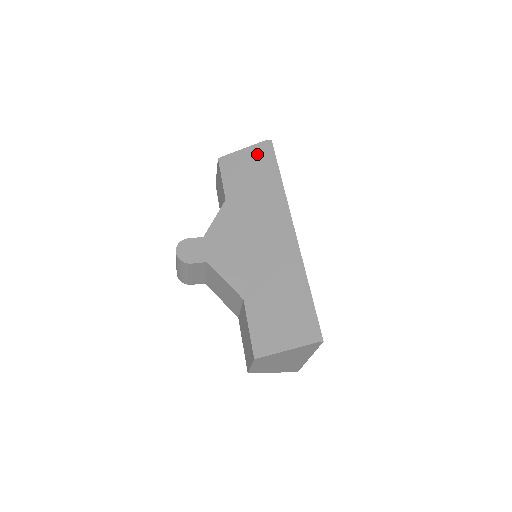
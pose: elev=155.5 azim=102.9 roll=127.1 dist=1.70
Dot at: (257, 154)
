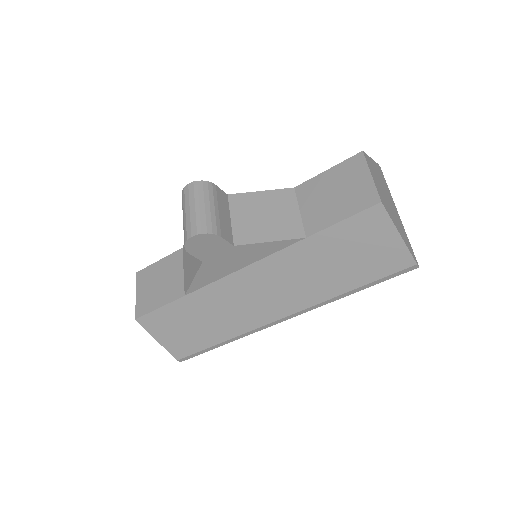
Dot at: occluded
